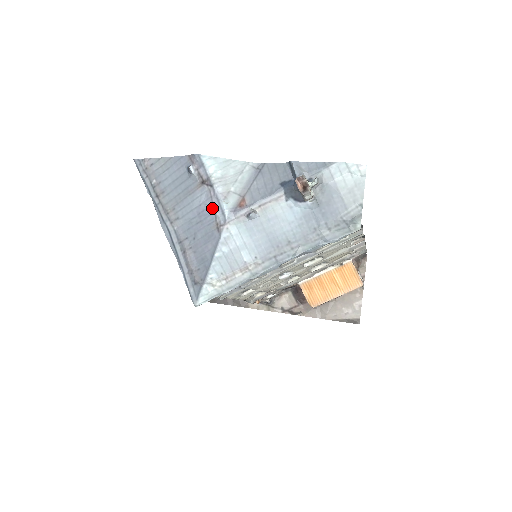
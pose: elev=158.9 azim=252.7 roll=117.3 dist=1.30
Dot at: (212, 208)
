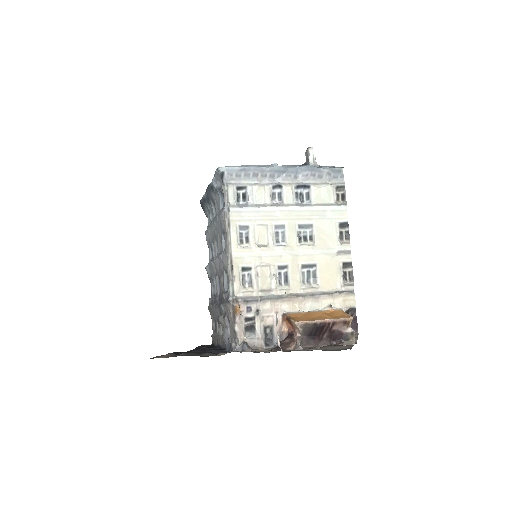
Dot at: occluded
